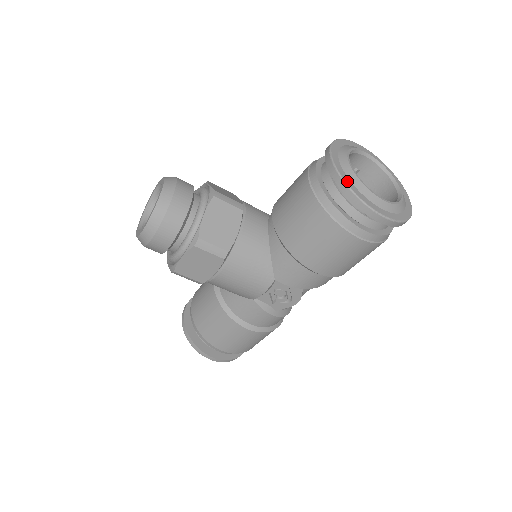
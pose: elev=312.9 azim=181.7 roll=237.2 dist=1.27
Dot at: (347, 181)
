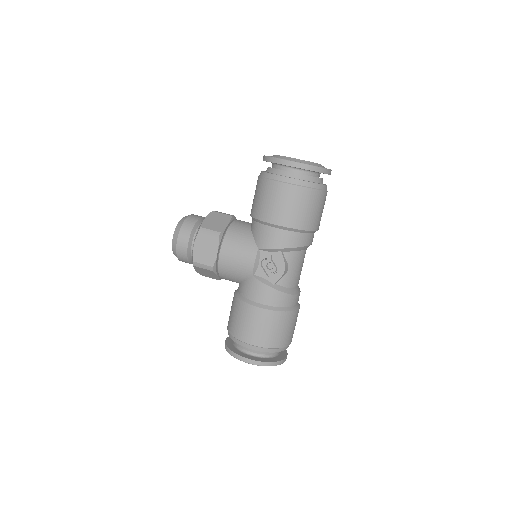
Dot at: (269, 156)
